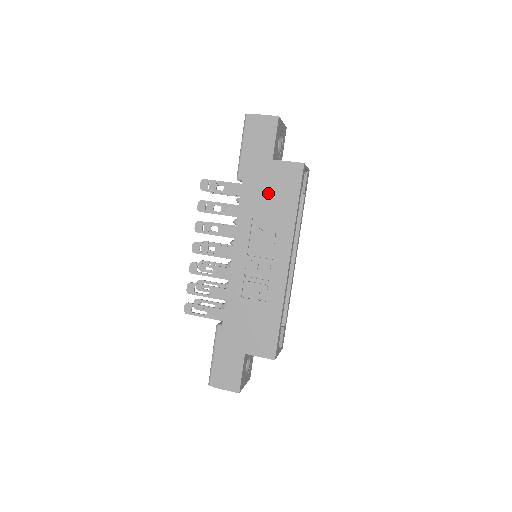
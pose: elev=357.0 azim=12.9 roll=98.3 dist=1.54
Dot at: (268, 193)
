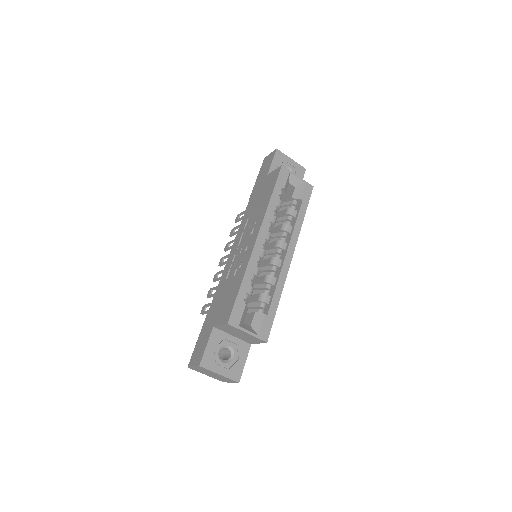
Dot at: (259, 197)
